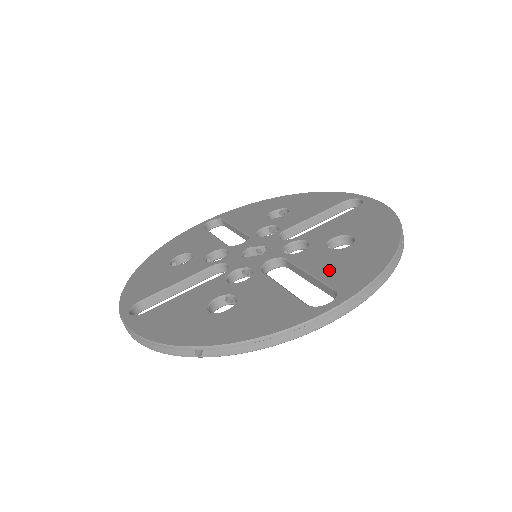
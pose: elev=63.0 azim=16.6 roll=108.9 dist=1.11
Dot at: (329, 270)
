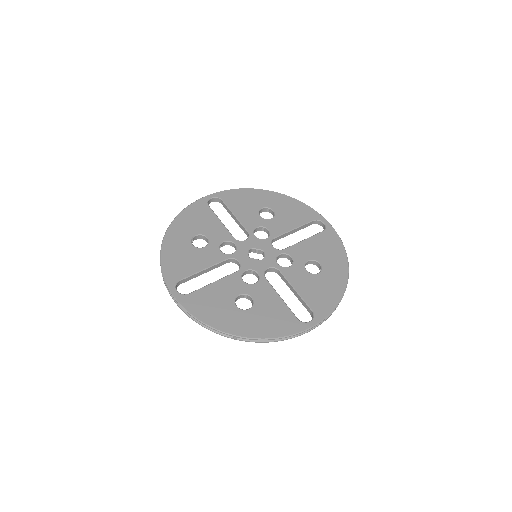
Dot at: (308, 292)
